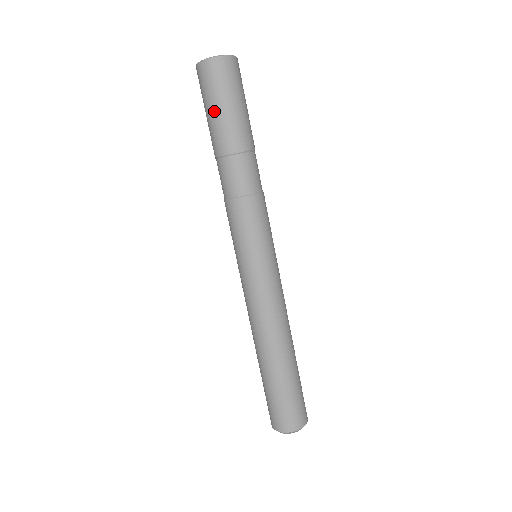
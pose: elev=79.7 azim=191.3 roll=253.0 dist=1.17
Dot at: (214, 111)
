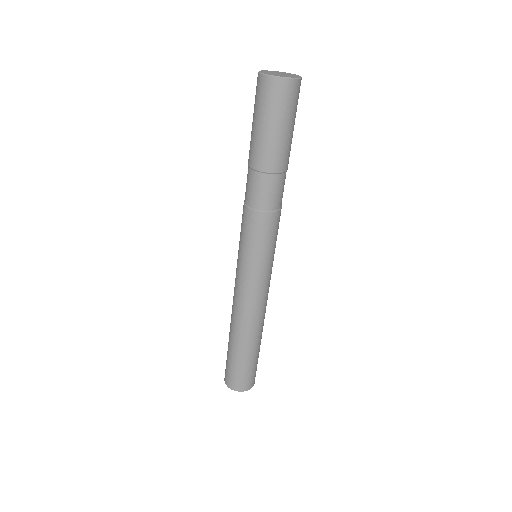
Dot at: (252, 122)
